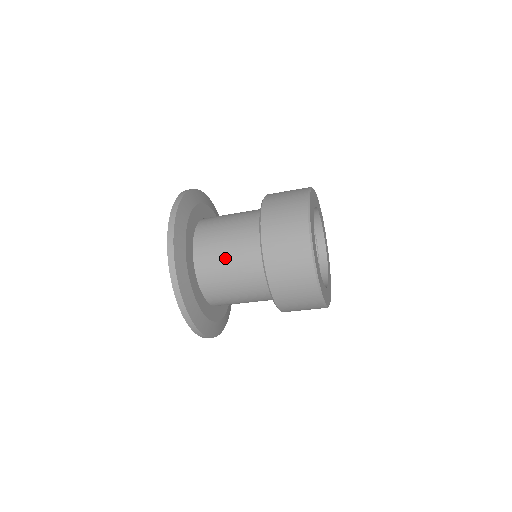
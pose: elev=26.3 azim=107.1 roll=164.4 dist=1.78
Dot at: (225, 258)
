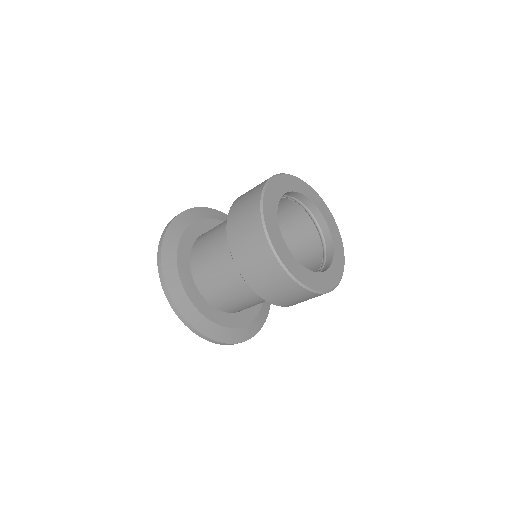
Dot at: (211, 259)
